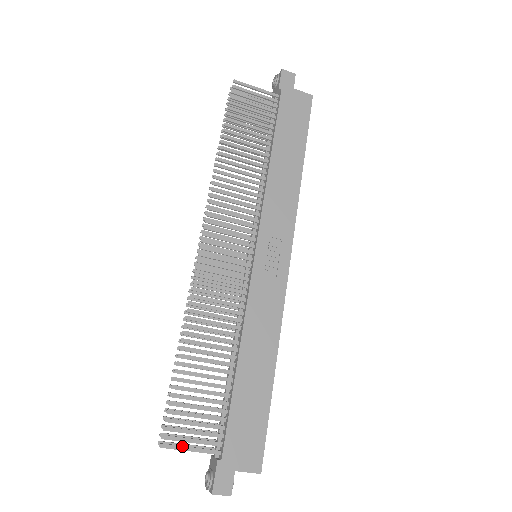
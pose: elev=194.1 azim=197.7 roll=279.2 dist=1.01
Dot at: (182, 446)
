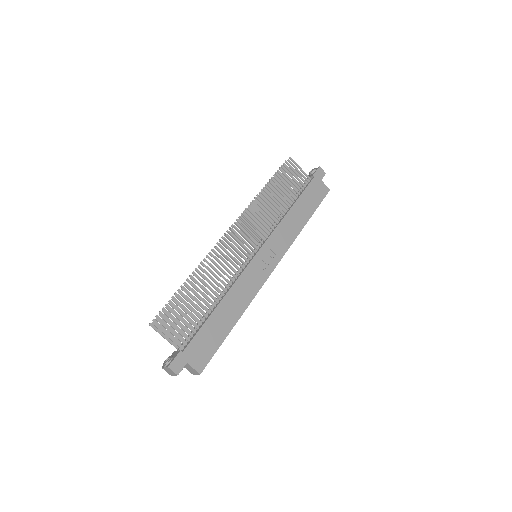
Dot at: occluded
